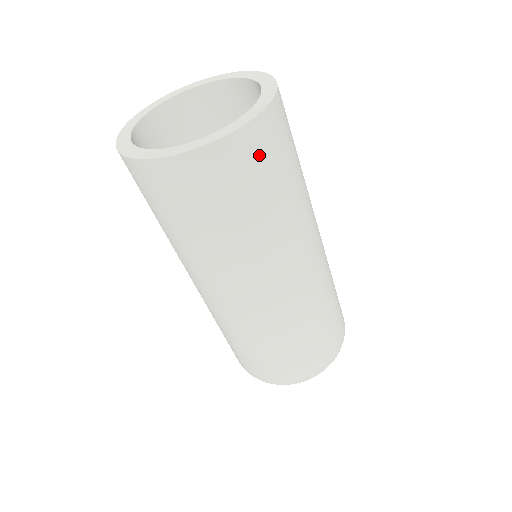
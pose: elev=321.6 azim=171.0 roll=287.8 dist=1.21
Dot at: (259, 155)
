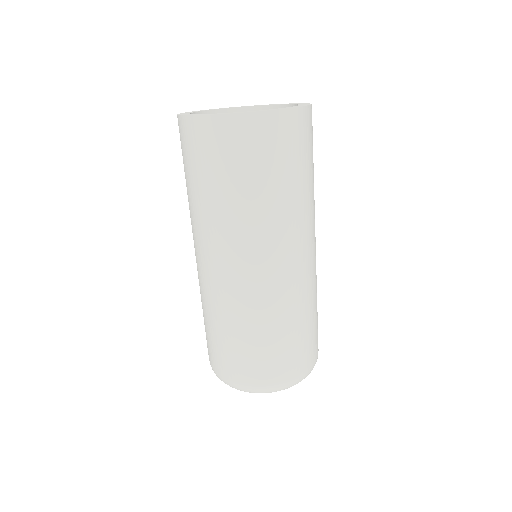
Dot at: (222, 144)
